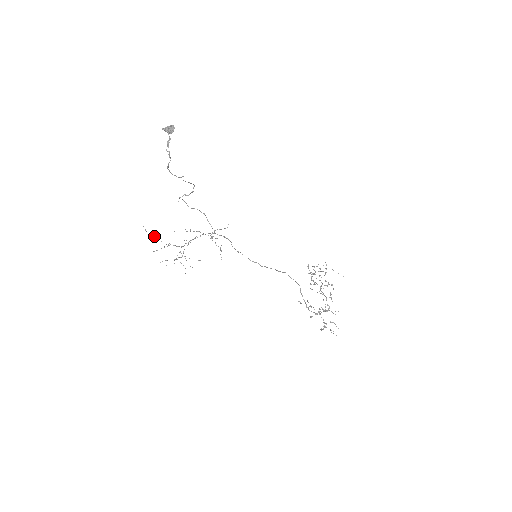
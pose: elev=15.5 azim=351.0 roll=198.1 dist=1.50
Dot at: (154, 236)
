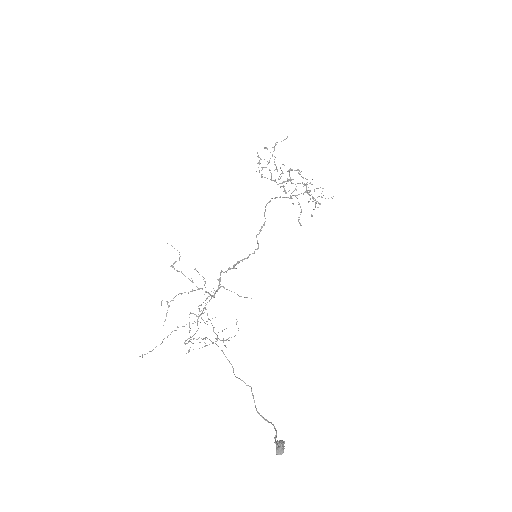
Dot at: occluded
